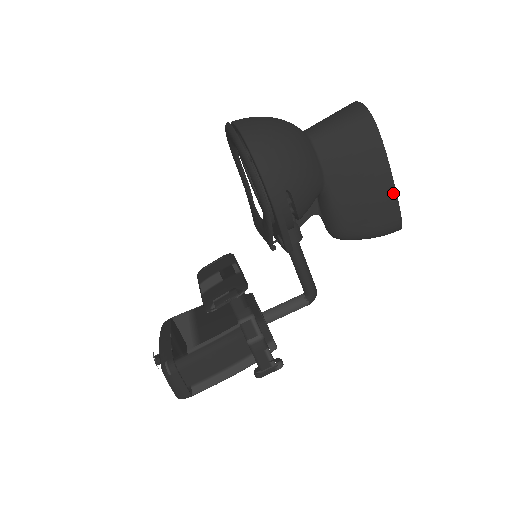
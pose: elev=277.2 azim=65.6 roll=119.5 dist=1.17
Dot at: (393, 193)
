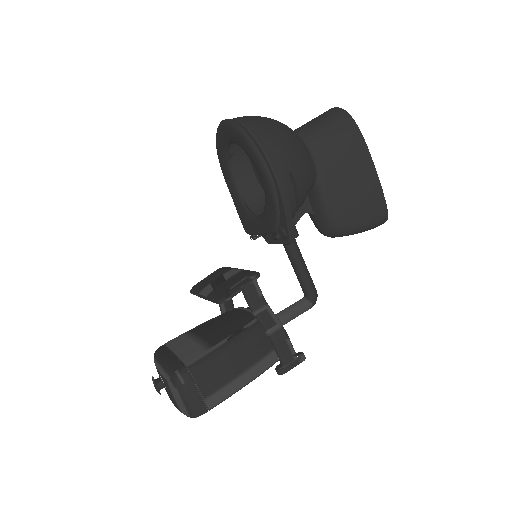
Dot at: (377, 182)
